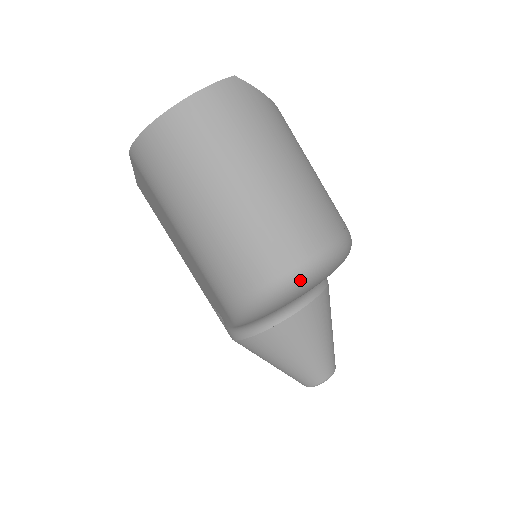
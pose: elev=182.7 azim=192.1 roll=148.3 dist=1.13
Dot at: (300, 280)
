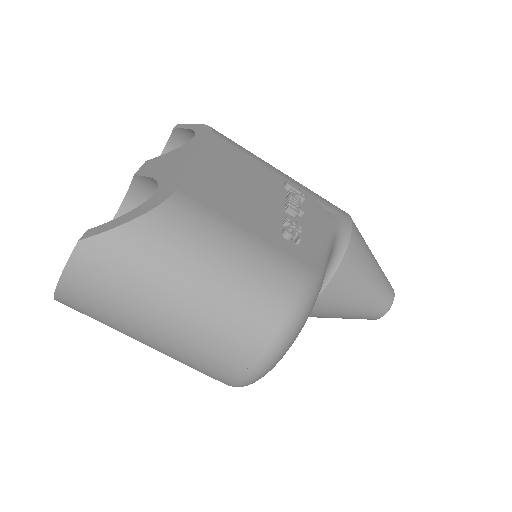
Dot at: (254, 380)
